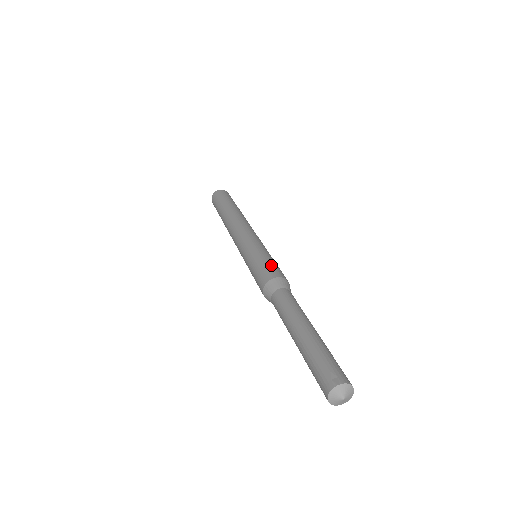
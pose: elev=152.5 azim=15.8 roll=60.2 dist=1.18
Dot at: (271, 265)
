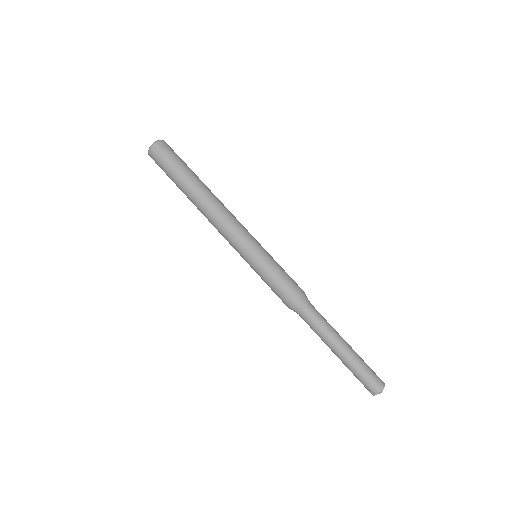
Dot at: (286, 282)
